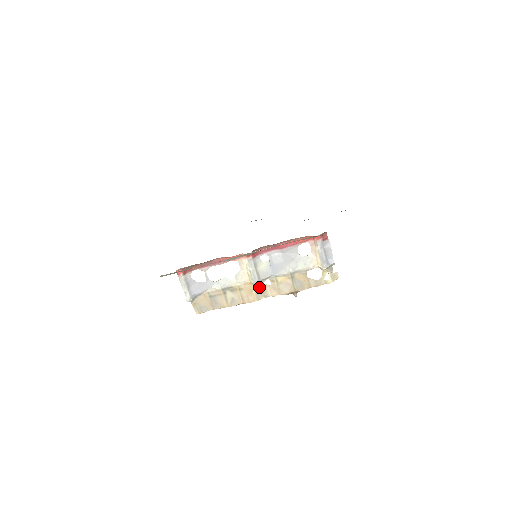
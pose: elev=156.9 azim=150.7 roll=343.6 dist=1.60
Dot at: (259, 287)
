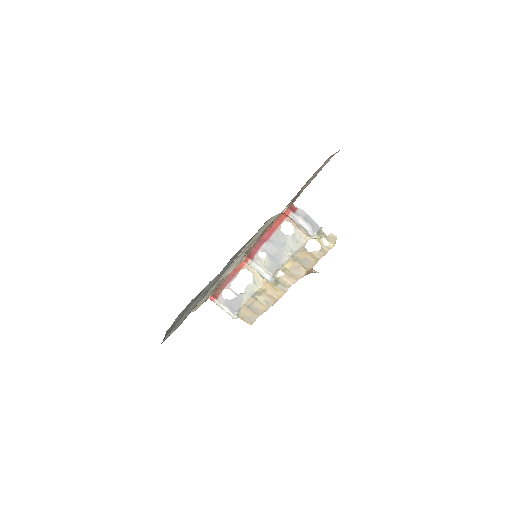
Dot at: (277, 281)
